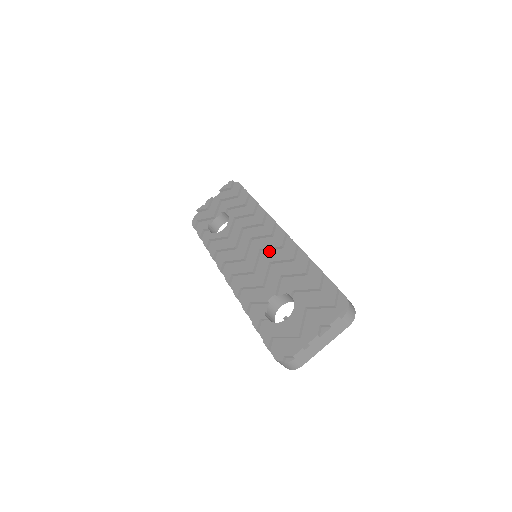
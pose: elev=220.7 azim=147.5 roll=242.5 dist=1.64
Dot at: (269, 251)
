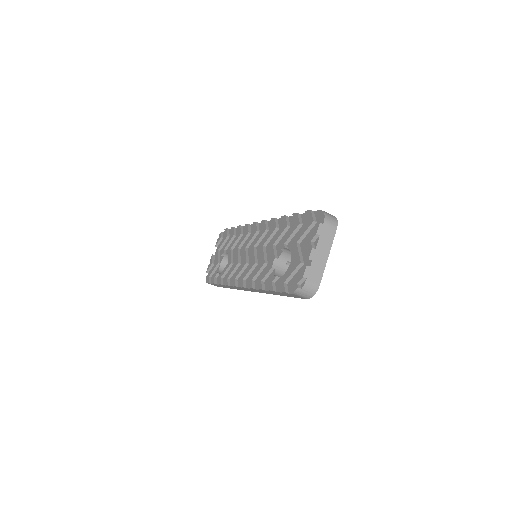
Dot at: occluded
